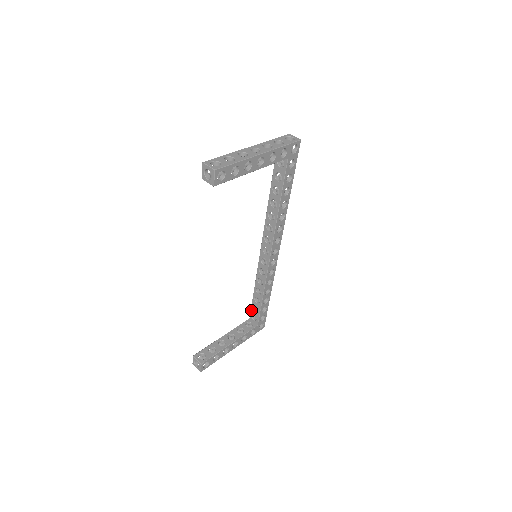
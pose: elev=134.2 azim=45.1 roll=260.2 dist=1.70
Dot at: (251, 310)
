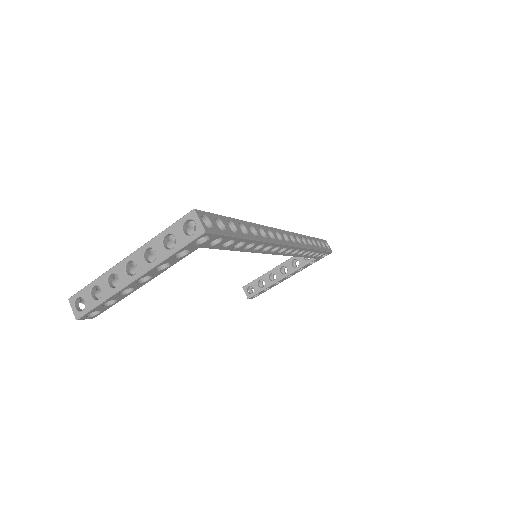
Dot at: occluded
